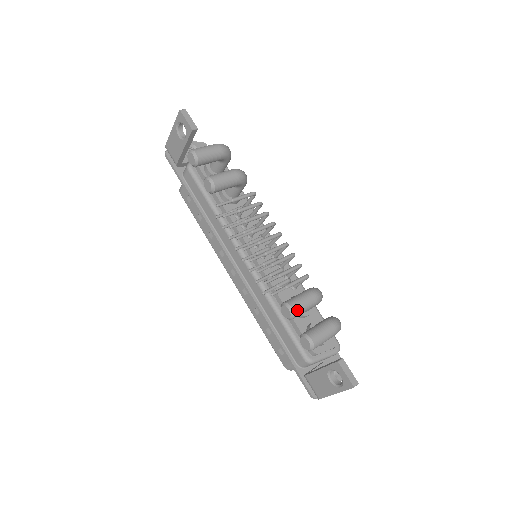
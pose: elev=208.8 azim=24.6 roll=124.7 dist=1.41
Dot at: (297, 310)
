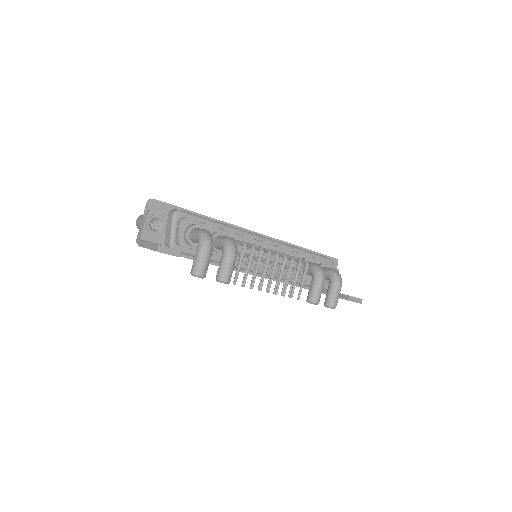
Dot at: (319, 301)
